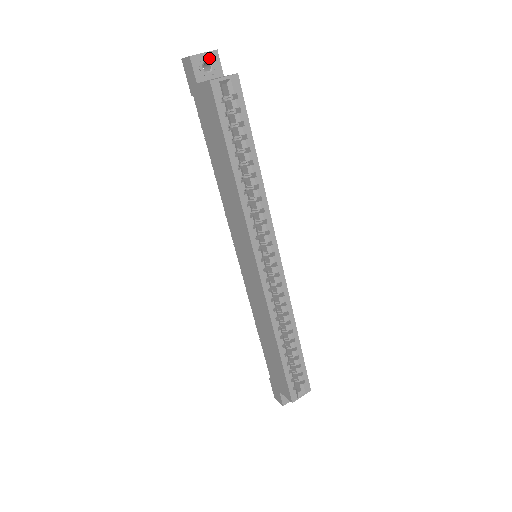
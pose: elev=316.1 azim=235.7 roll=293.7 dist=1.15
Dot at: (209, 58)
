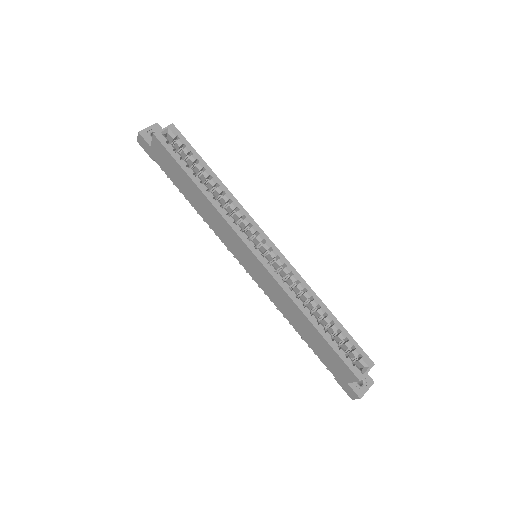
Dot at: (153, 129)
